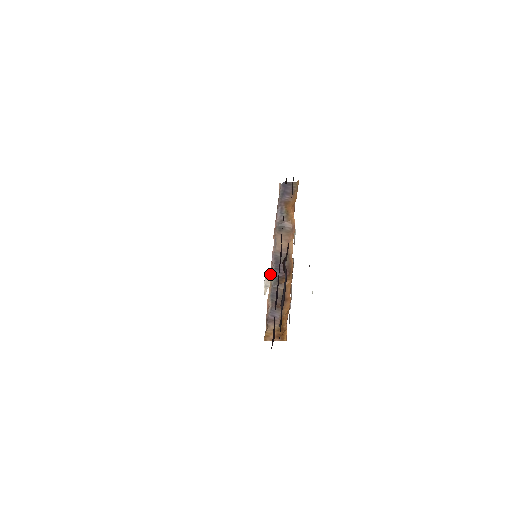
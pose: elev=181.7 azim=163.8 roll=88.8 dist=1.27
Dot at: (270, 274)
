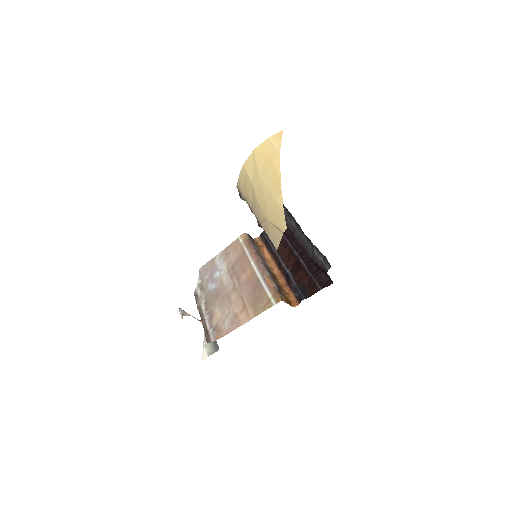
Dot at: (264, 271)
